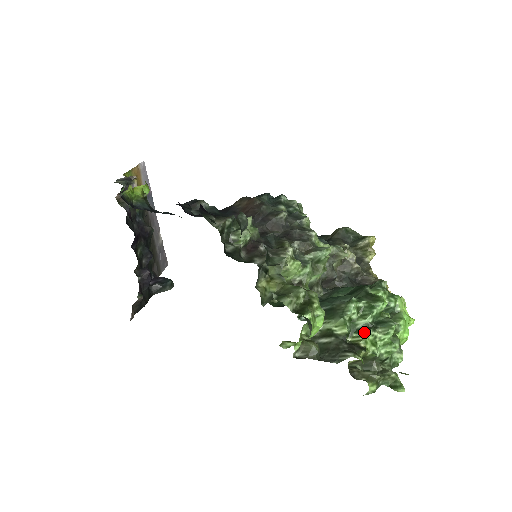
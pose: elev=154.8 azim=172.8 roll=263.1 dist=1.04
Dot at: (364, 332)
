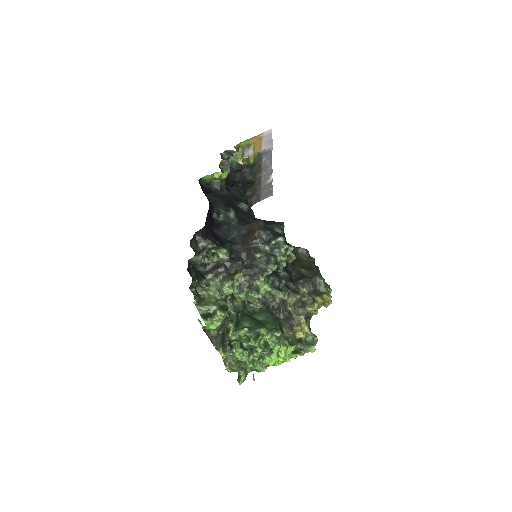
Dot at: (240, 347)
